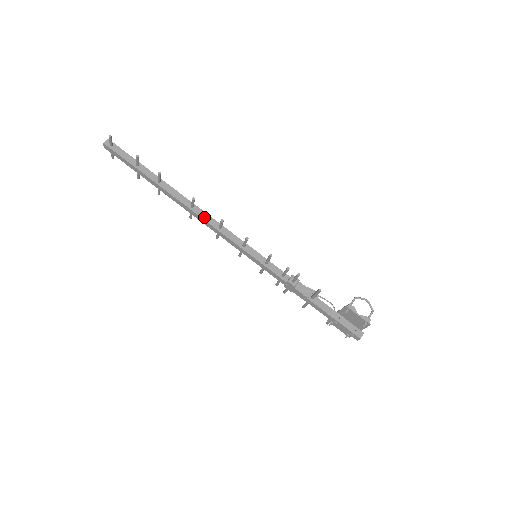
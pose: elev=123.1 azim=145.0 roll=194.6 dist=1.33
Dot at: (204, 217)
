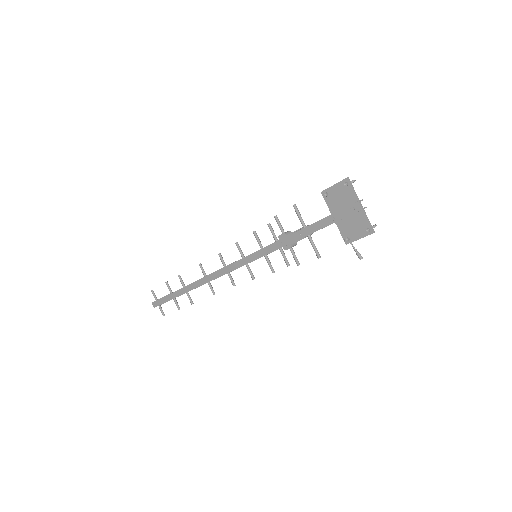
Dot at: (213, 272)
